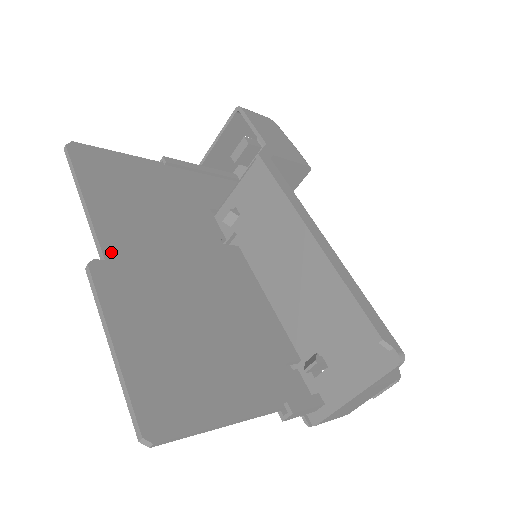
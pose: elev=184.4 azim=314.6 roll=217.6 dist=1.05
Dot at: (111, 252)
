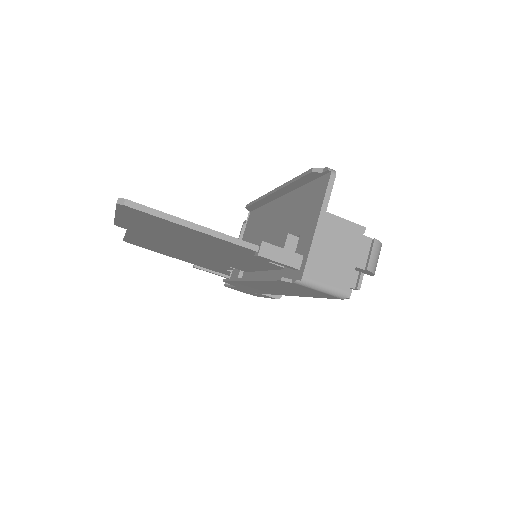
Dot at: occluded
